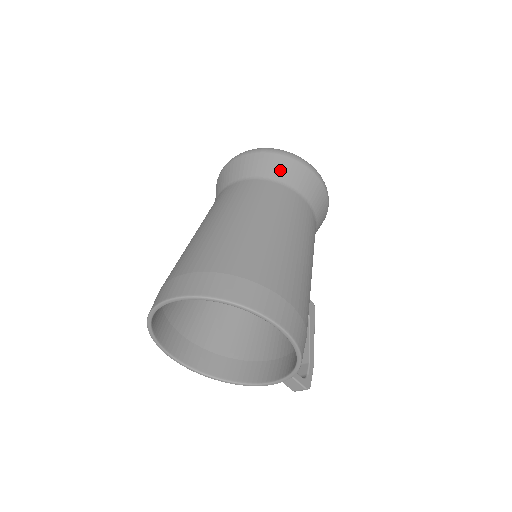
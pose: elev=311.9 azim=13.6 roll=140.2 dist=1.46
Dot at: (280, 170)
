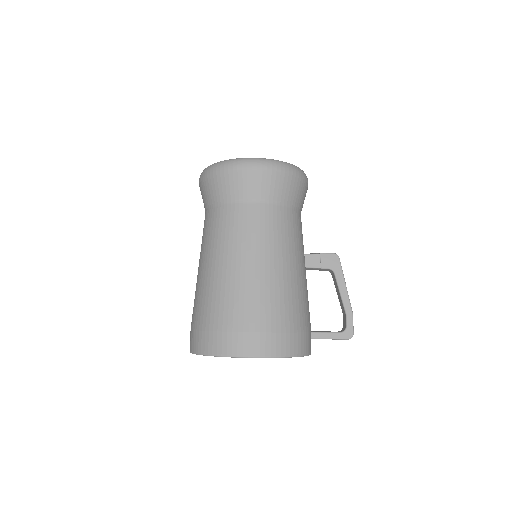
Dot at: (218, 190)
